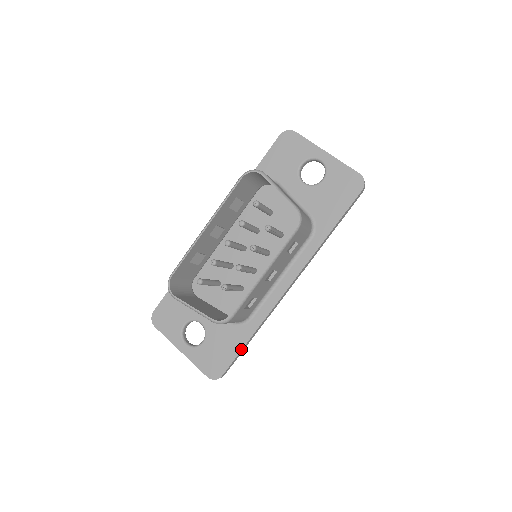
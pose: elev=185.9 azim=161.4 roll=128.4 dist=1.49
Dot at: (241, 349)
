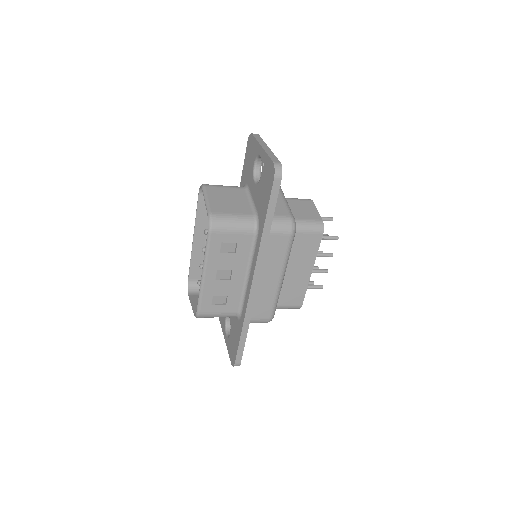
Dot at: (239, 341)
